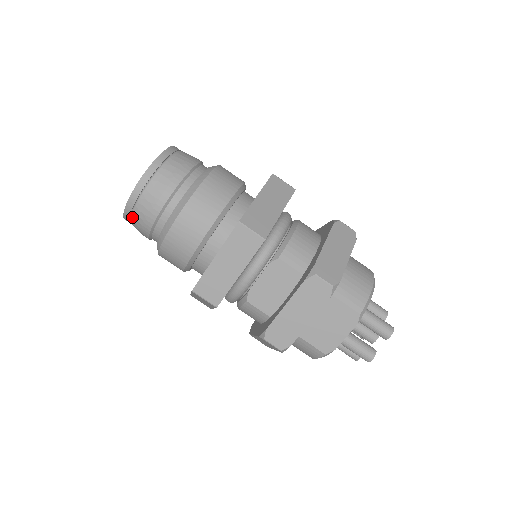
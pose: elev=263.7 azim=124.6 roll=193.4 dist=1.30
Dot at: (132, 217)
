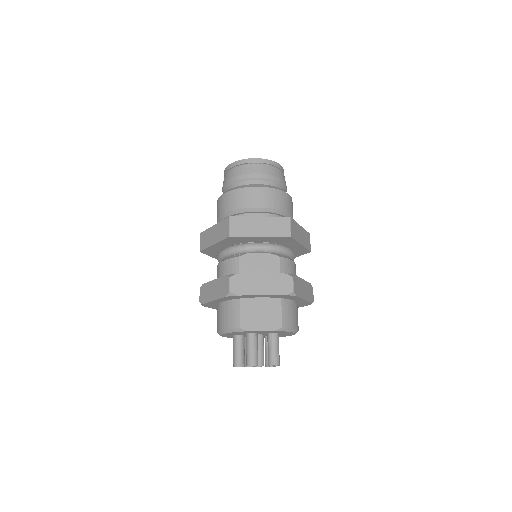
Dot at: (238, 167)
